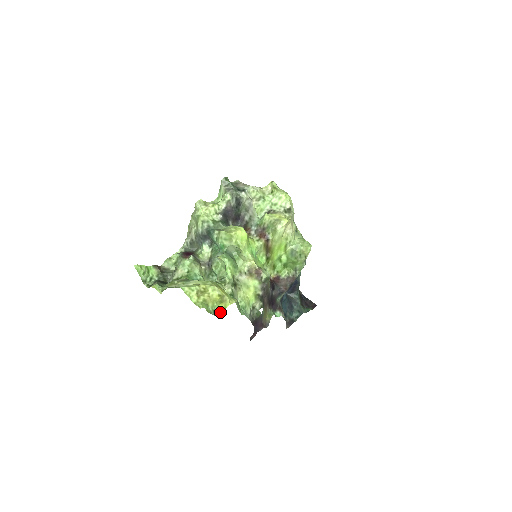
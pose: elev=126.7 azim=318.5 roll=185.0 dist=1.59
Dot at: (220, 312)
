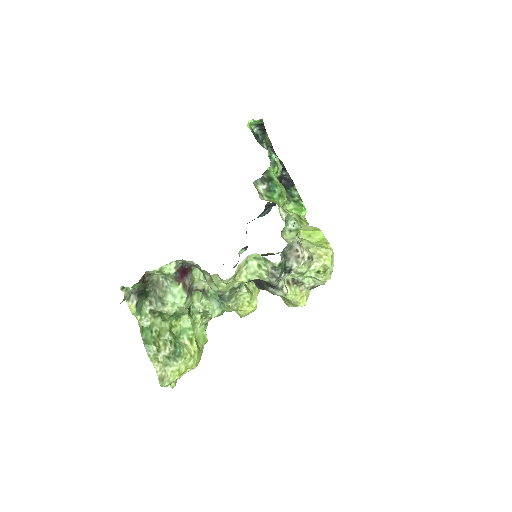
Dot at: occluded
